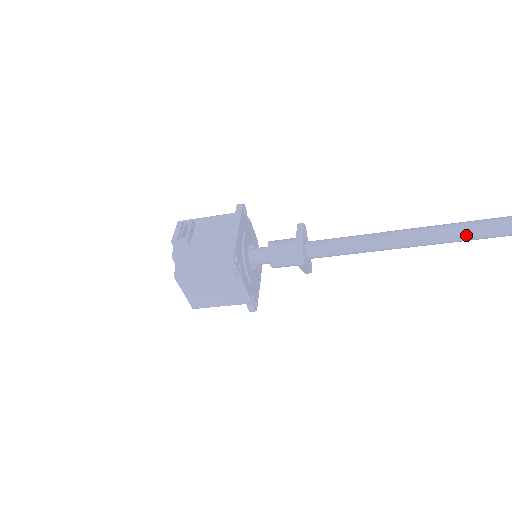
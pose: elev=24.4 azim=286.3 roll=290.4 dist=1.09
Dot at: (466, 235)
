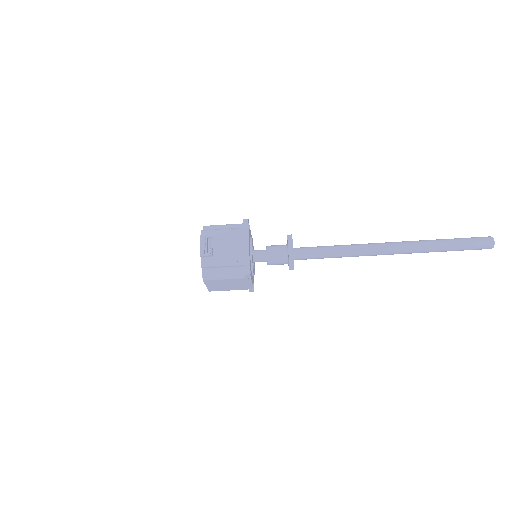
Dot at: (398, 252)
